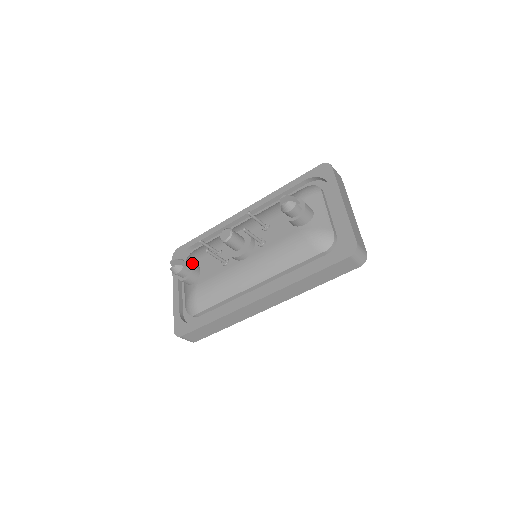
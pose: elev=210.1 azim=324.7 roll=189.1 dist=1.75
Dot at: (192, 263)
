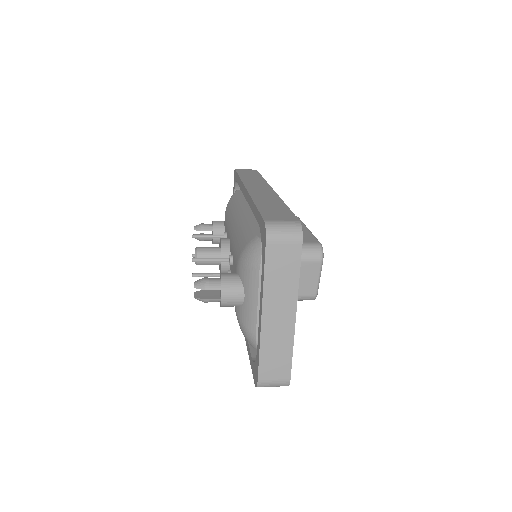
Dot at: occluded
